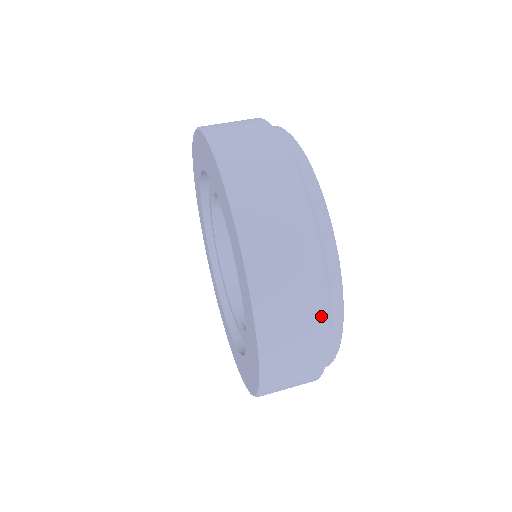
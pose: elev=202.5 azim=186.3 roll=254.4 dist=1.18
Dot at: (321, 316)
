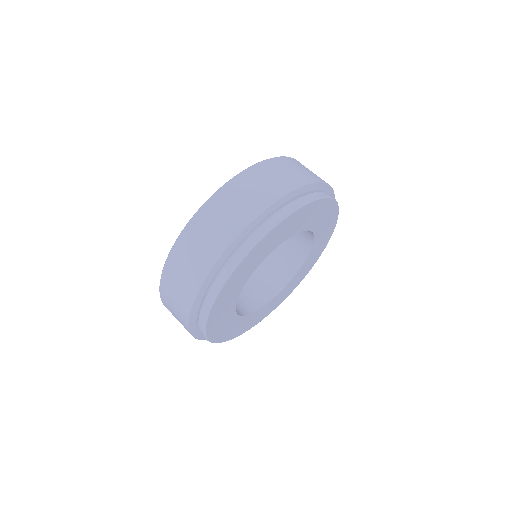
Dot at: occluded
